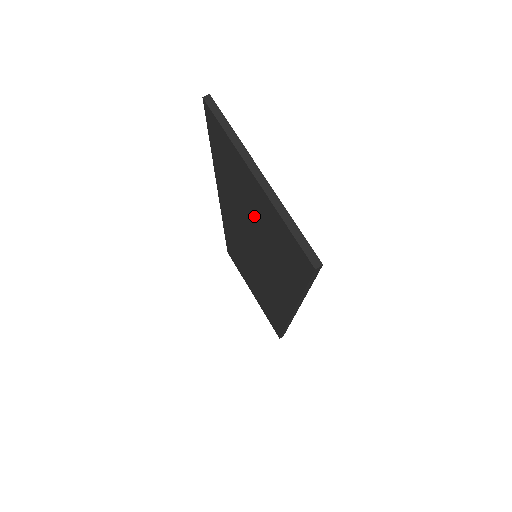
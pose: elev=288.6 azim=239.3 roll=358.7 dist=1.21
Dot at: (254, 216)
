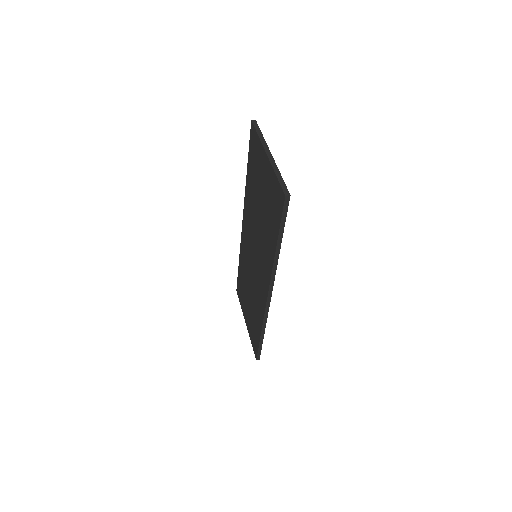
Dot at: (261, 198)
